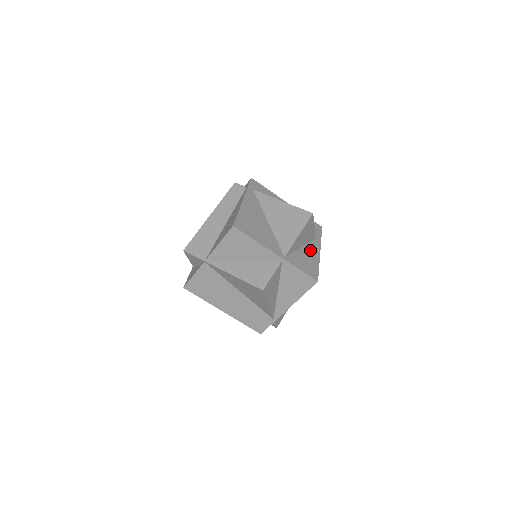
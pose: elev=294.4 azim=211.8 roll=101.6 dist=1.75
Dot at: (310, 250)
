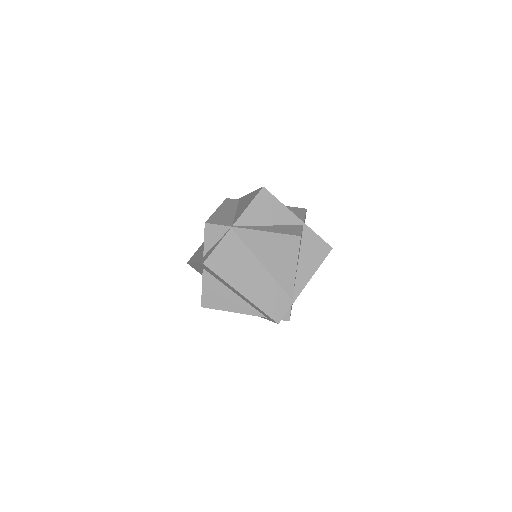
Dot at: occluded
